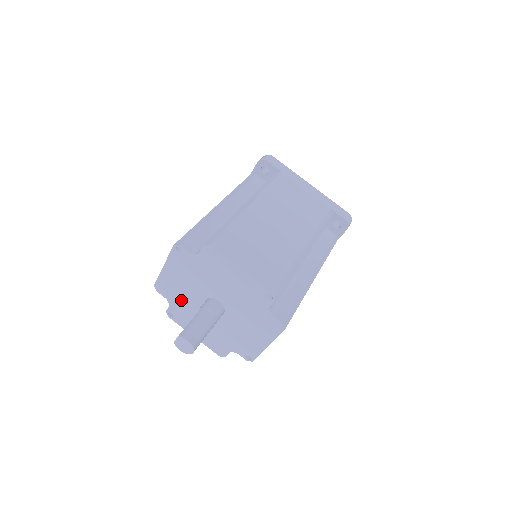
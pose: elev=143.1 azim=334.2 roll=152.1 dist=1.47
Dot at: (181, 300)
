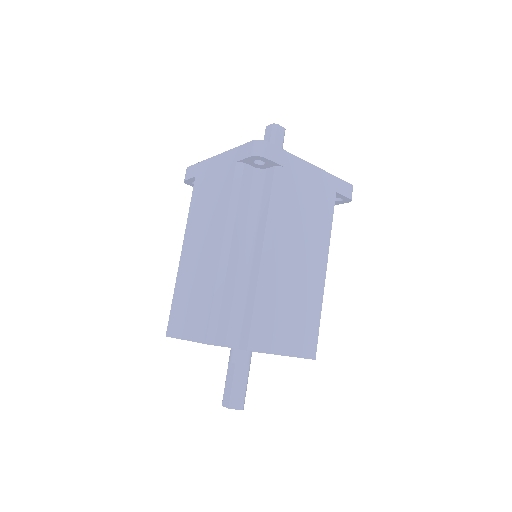
Dot at: occluded
